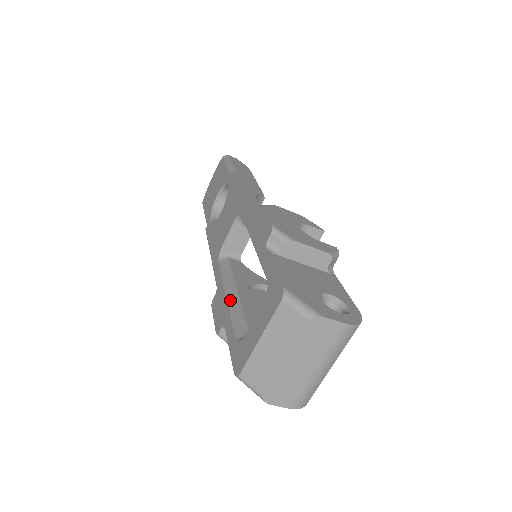
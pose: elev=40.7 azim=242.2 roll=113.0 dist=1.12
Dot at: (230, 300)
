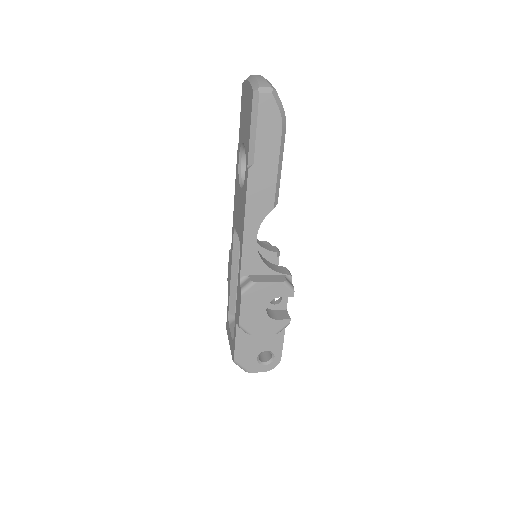
Dot at: (232, 282)
